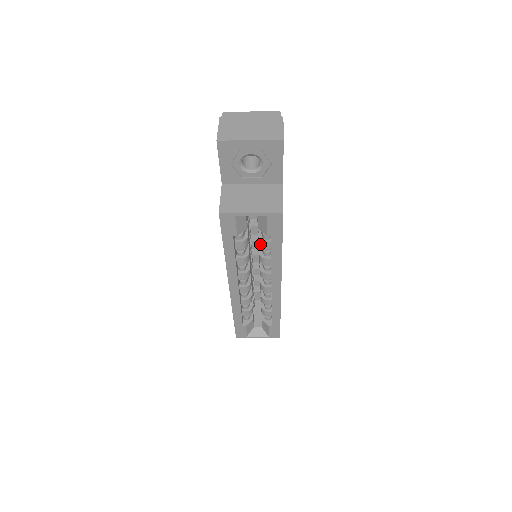
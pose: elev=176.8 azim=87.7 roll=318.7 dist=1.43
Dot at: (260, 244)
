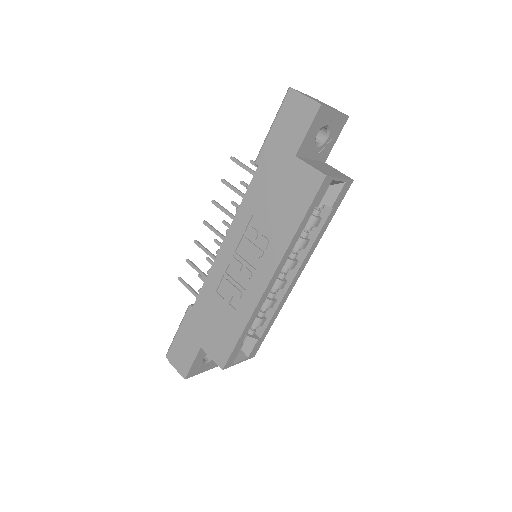
Dot at: (312, 222)
